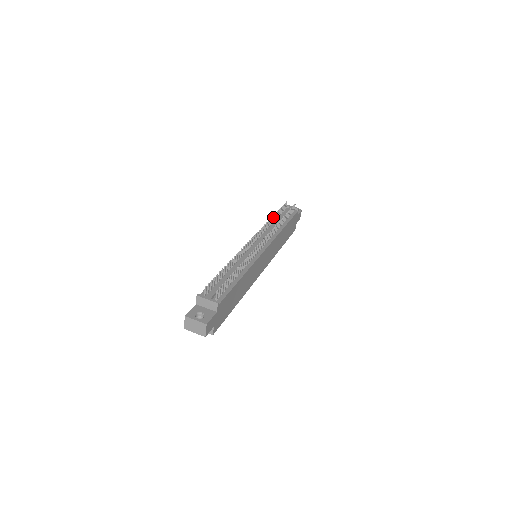
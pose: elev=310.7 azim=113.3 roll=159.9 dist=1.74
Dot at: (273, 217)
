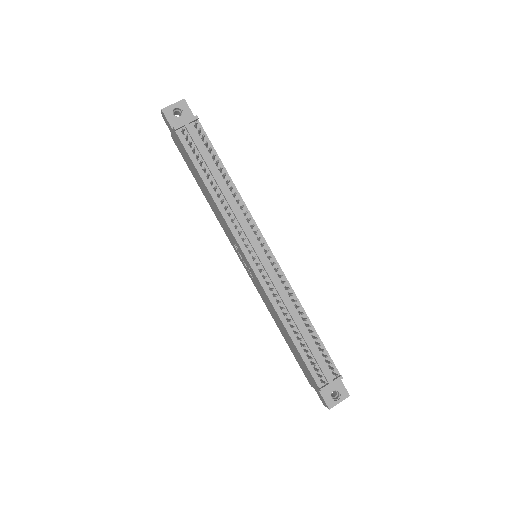
Dot at: (216, 188)
